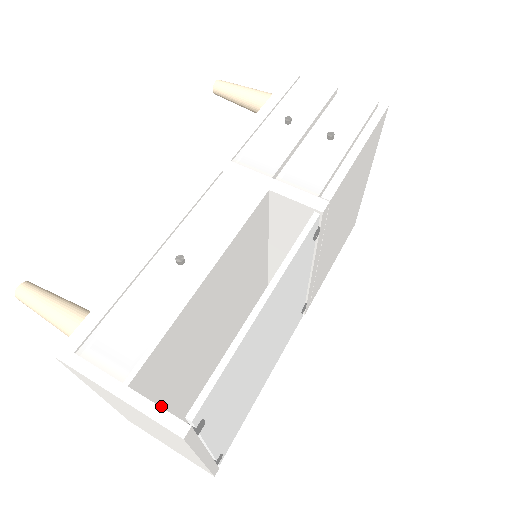
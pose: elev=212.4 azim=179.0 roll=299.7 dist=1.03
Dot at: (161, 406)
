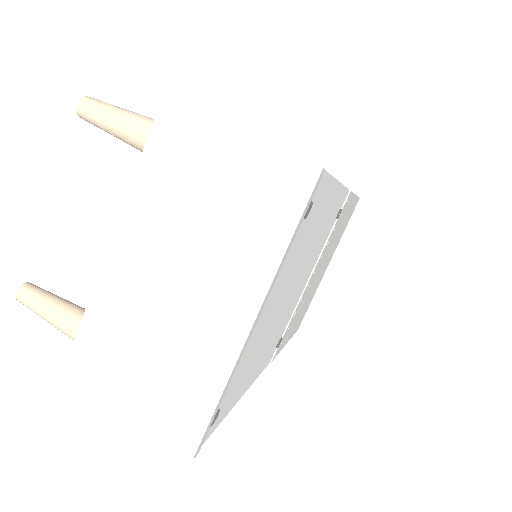
Dot at: occluded
